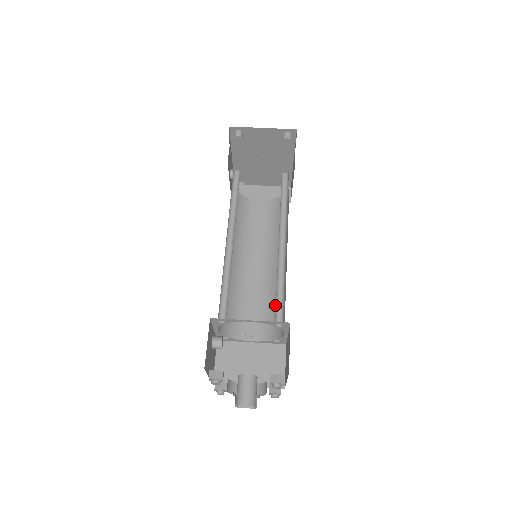
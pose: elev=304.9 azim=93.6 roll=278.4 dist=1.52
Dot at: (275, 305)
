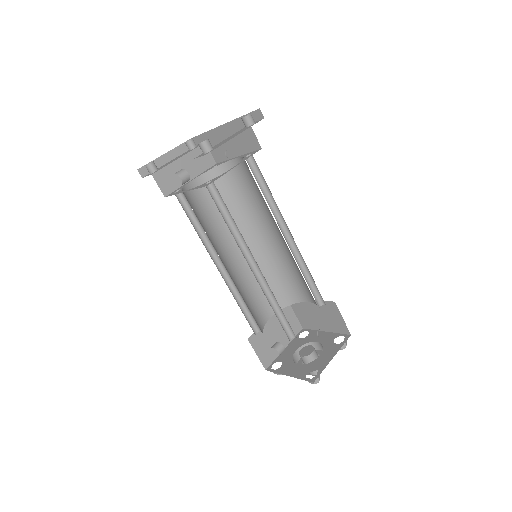
Dot at: (274, 279)
